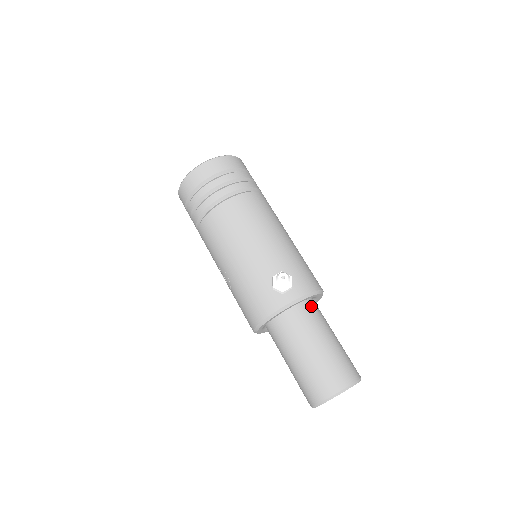
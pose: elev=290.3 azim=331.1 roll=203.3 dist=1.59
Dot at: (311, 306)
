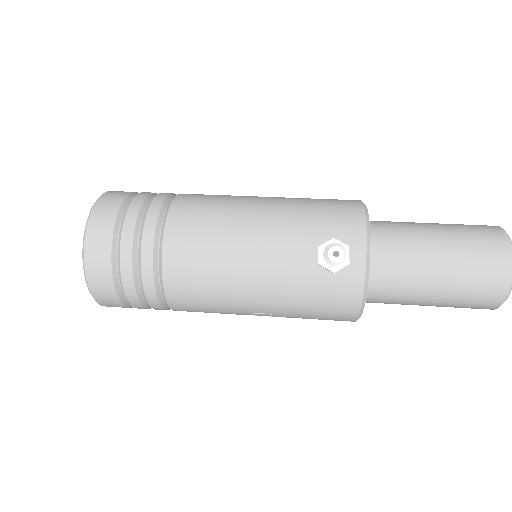
Dot at: (377, 232)
